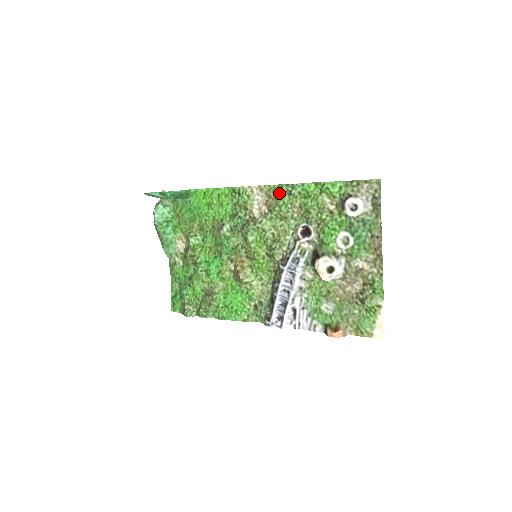
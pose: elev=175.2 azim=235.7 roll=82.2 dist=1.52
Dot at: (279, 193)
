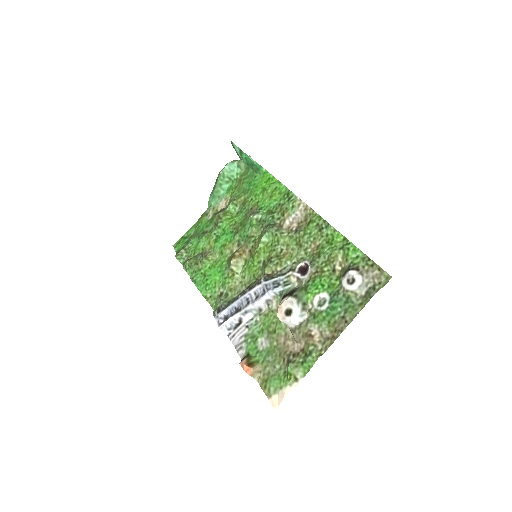
Dot at: (314, 222)
